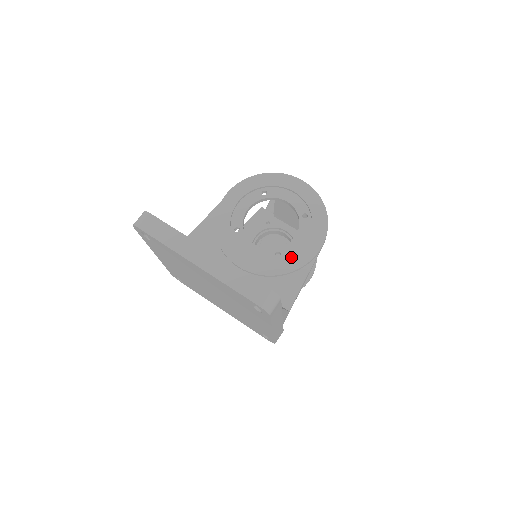
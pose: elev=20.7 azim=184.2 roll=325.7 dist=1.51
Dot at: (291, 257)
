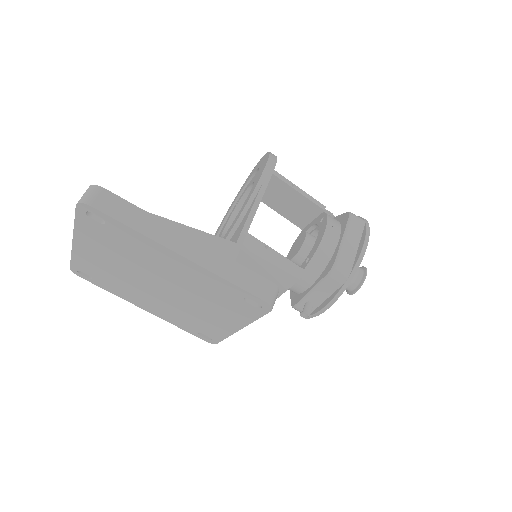
Dot at: (241, 208)
